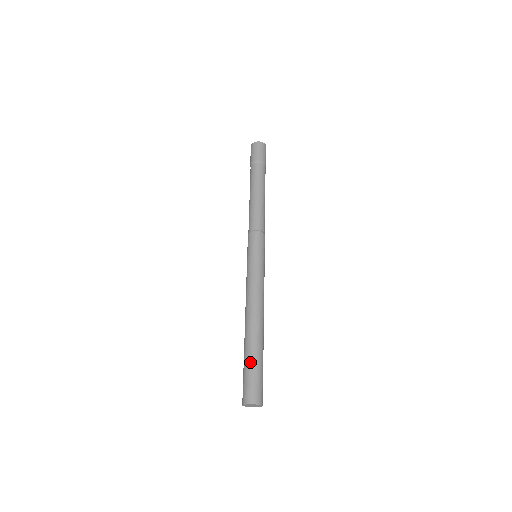
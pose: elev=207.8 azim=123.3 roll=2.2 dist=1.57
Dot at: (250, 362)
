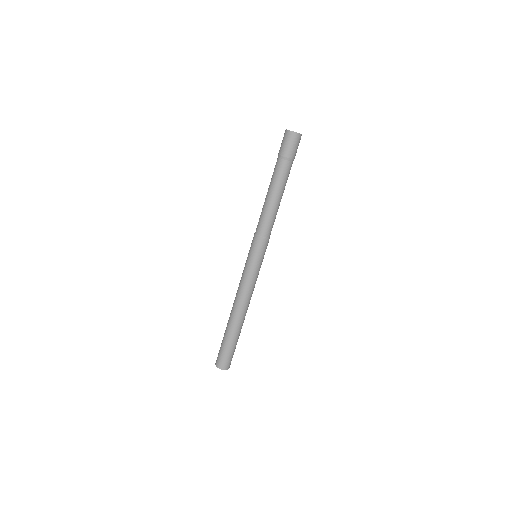
Dot at: (229, 344)
